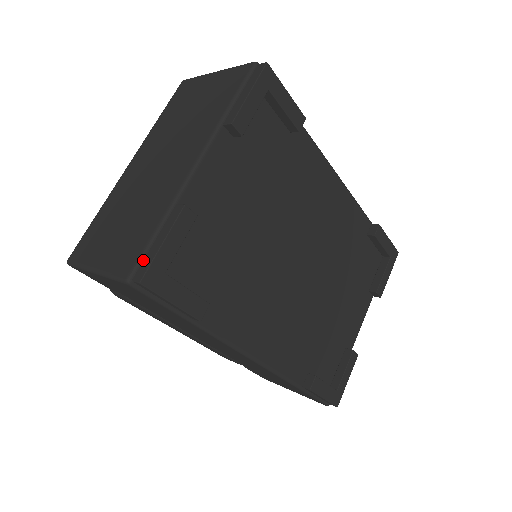
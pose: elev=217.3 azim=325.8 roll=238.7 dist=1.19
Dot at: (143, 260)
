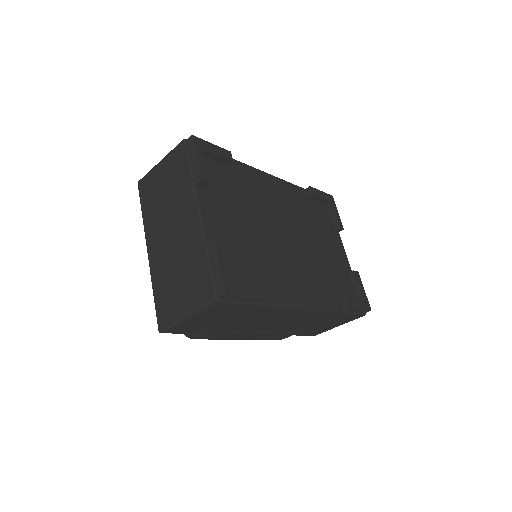
Dot at: (215, 284)
